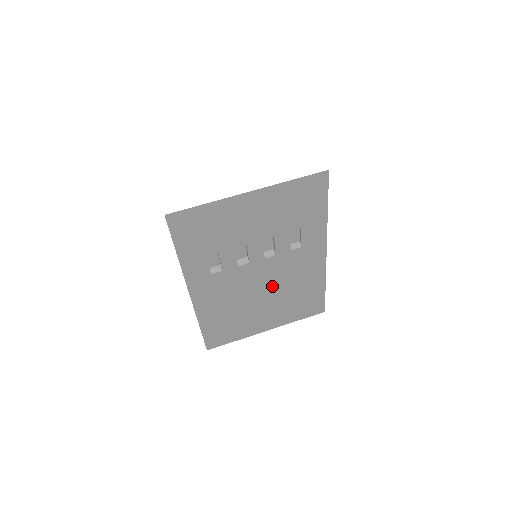
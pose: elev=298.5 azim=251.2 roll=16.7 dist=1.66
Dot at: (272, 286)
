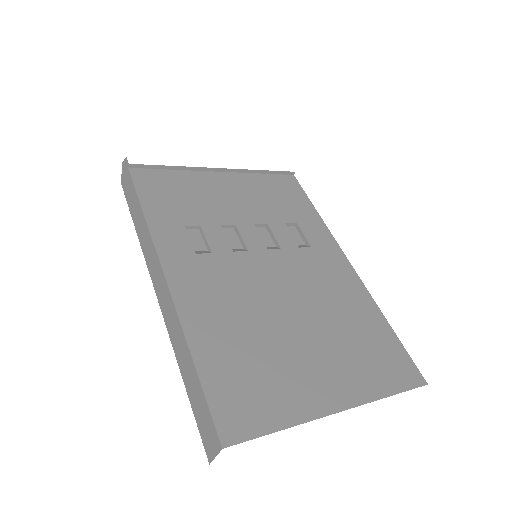
Dot at: (300, 300)
